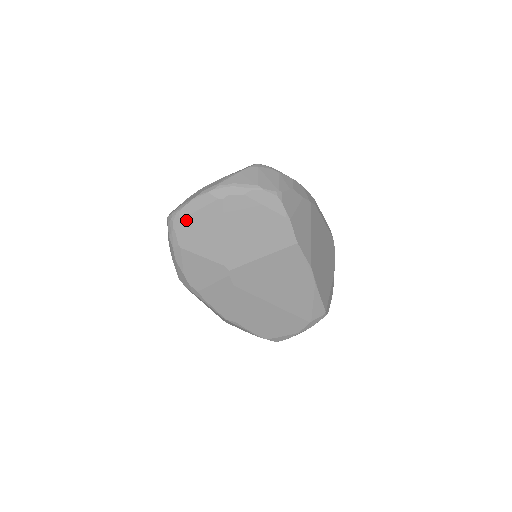
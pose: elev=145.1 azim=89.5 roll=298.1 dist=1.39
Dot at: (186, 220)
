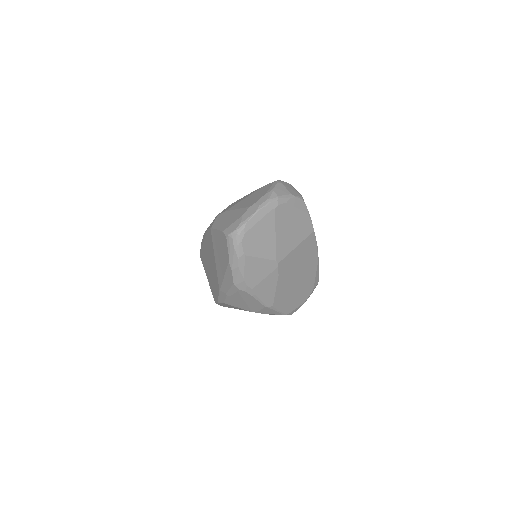
Dot at: (250, 232)
